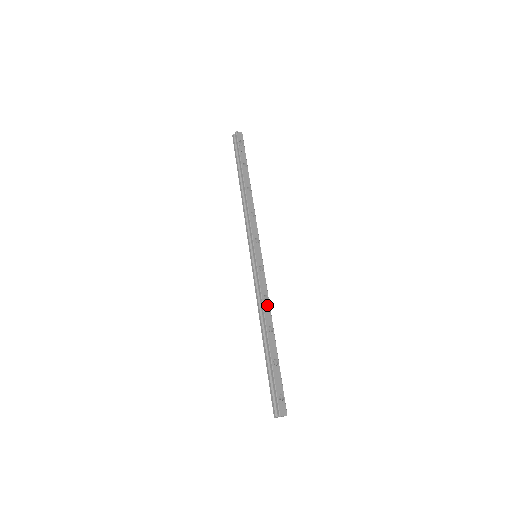
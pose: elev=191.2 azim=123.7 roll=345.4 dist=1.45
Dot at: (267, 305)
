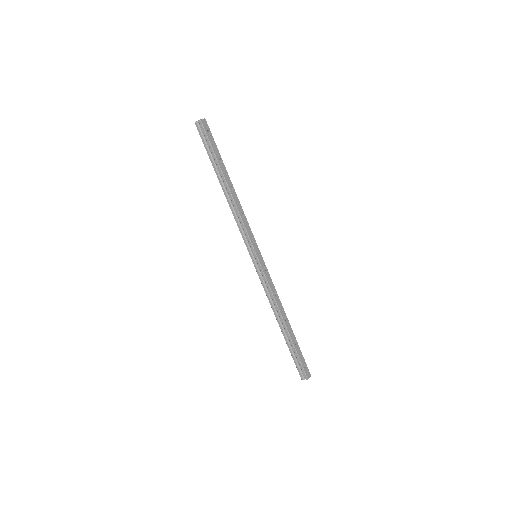
Dot at: (278, 299)
